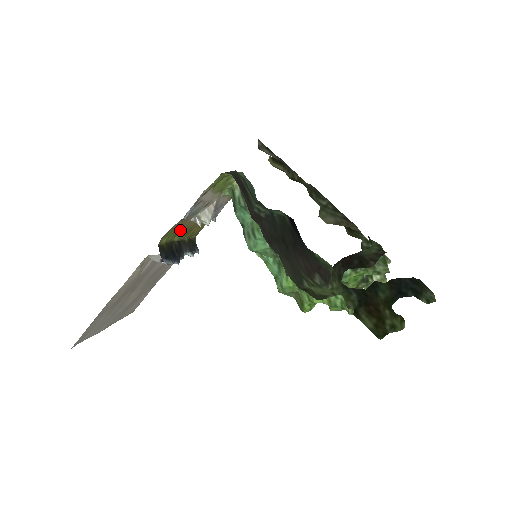
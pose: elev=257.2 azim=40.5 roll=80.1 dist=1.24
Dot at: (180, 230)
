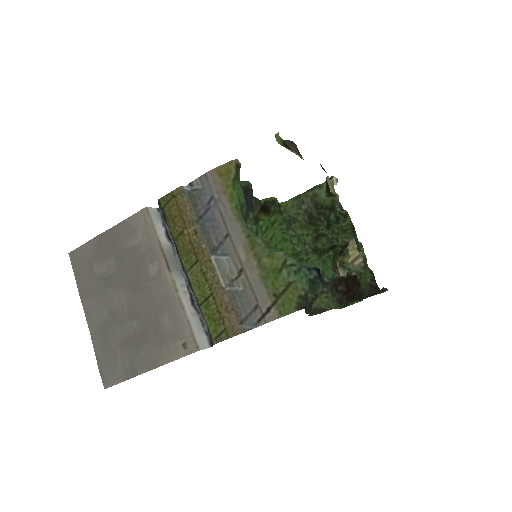
Dot at: (208, 294)
